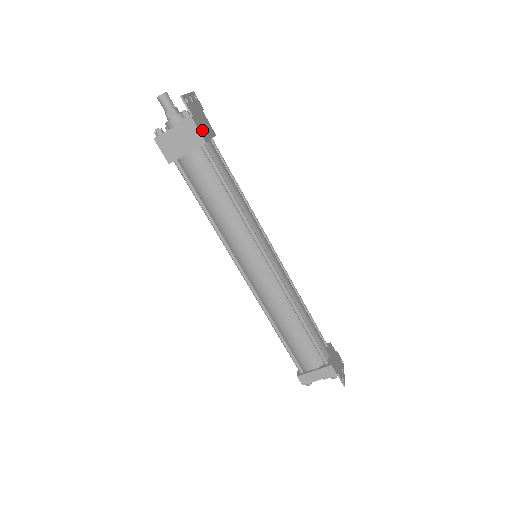
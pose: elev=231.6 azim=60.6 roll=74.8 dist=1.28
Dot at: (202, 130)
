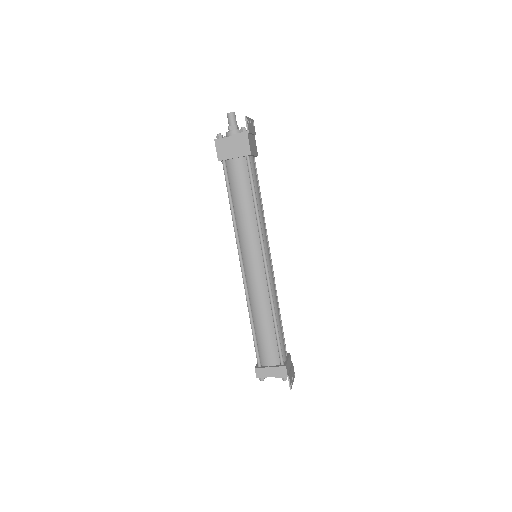
Dot at: (251, 146)
